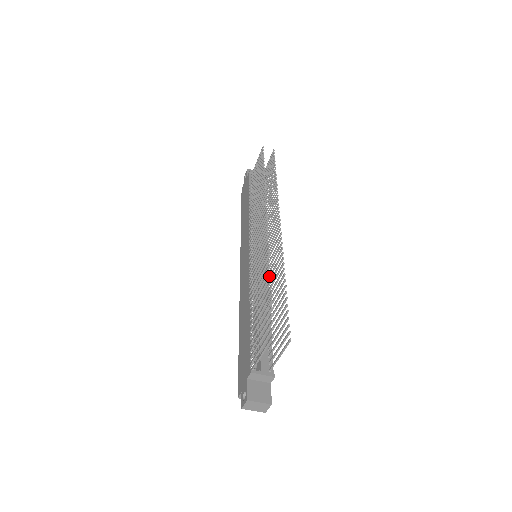
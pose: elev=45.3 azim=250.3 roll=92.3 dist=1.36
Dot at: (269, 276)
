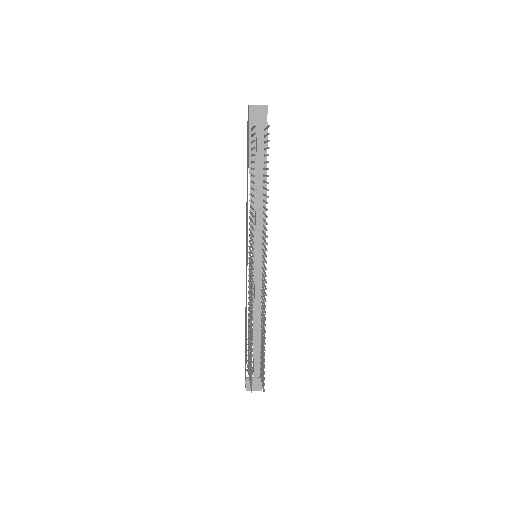
Dot at: occluded
